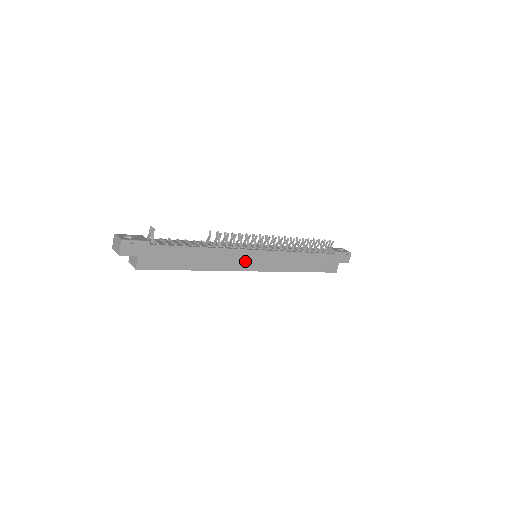
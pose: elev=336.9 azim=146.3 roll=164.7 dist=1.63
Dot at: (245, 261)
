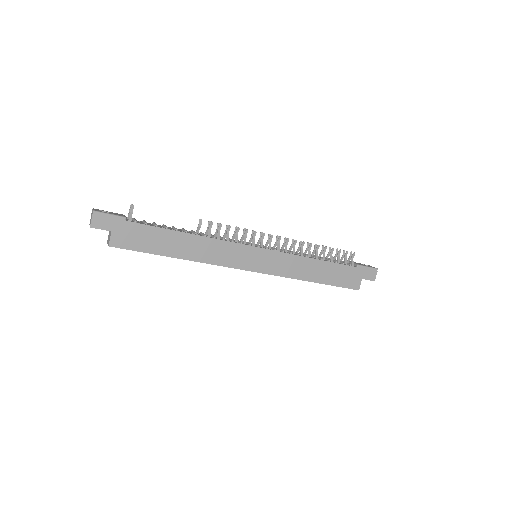
Dot at: (240, 257)
